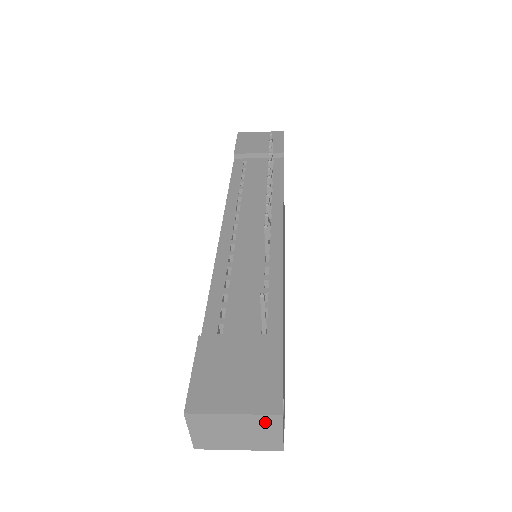
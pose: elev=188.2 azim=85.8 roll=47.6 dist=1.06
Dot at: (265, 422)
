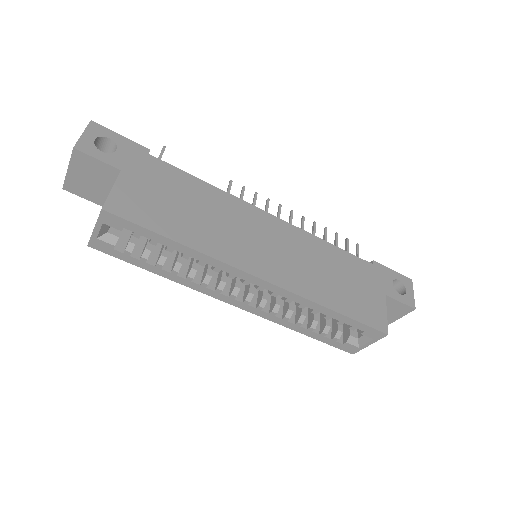
Dot at: occluded
